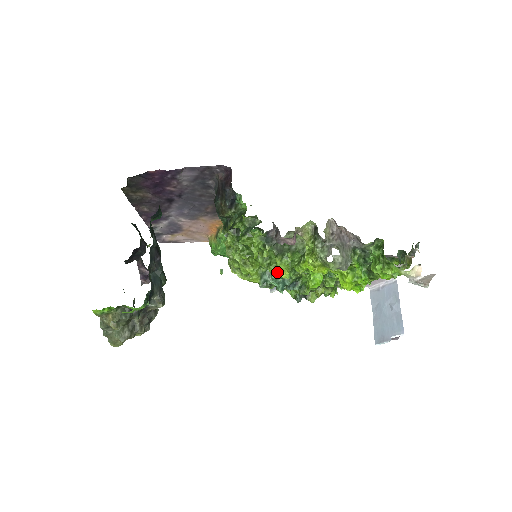
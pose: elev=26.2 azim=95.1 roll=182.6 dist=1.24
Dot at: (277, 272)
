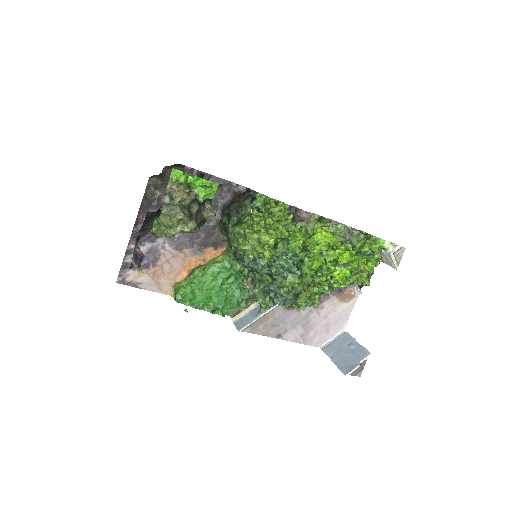
Dot at: (293, 242)
